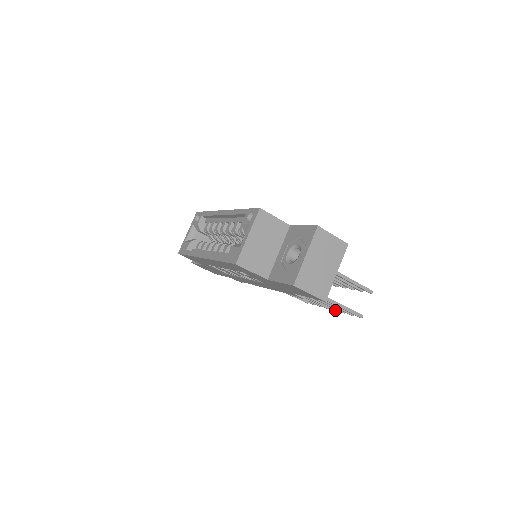
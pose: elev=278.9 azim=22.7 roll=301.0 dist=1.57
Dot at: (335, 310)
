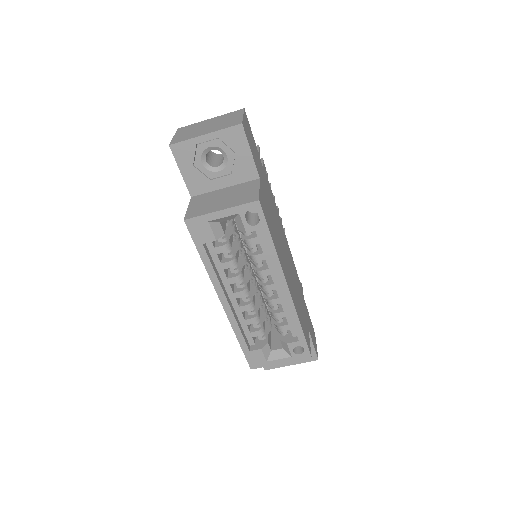
Dot at: occluded
